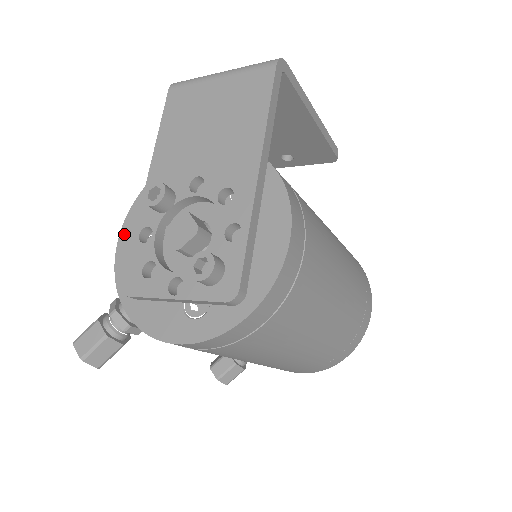
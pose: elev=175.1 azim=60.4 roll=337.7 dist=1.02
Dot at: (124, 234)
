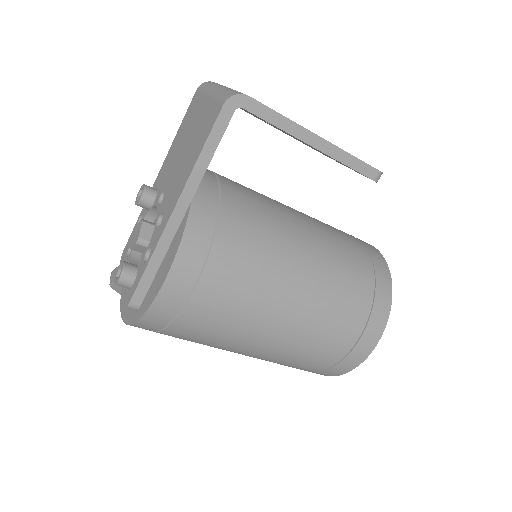
Dot at: occluded
